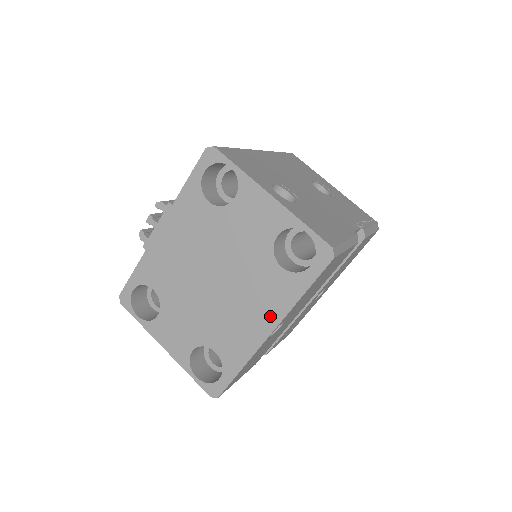
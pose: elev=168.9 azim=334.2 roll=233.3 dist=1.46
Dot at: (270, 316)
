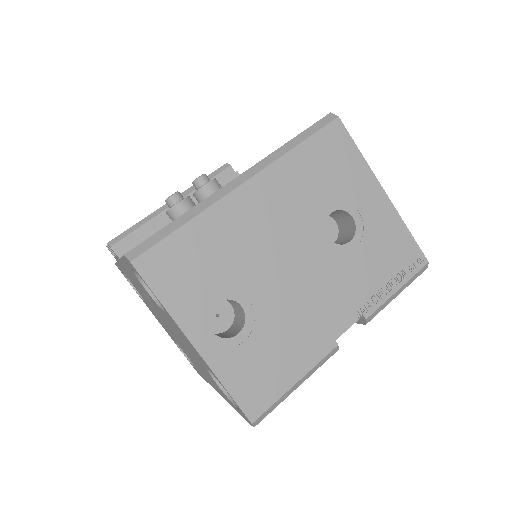
Dot at: (217, 389)
